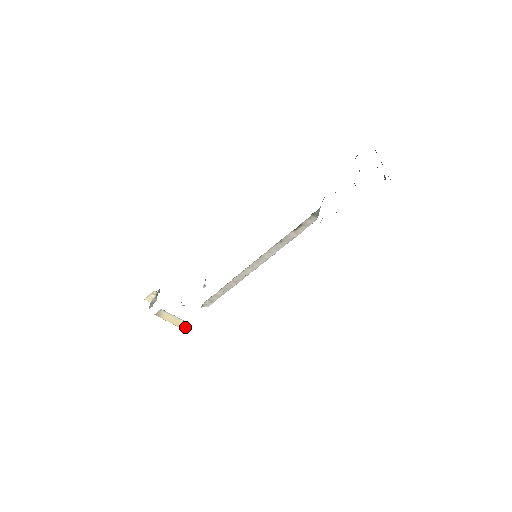
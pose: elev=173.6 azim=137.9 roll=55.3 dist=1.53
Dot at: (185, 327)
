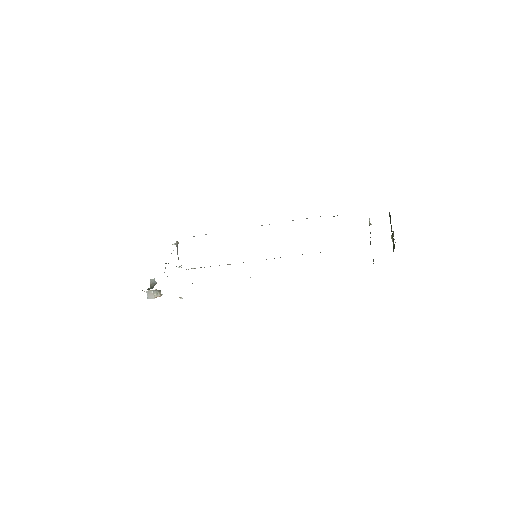
Dot at: occluded
